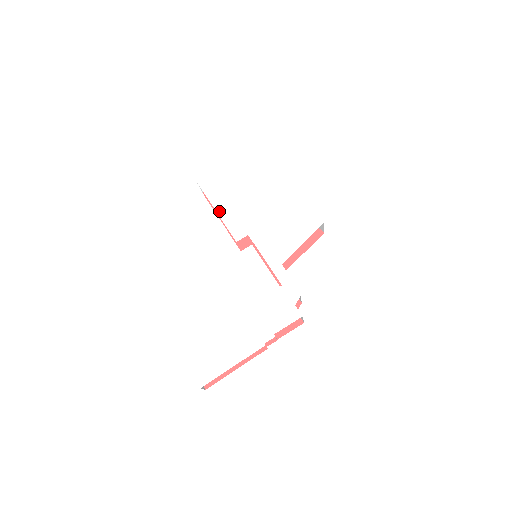
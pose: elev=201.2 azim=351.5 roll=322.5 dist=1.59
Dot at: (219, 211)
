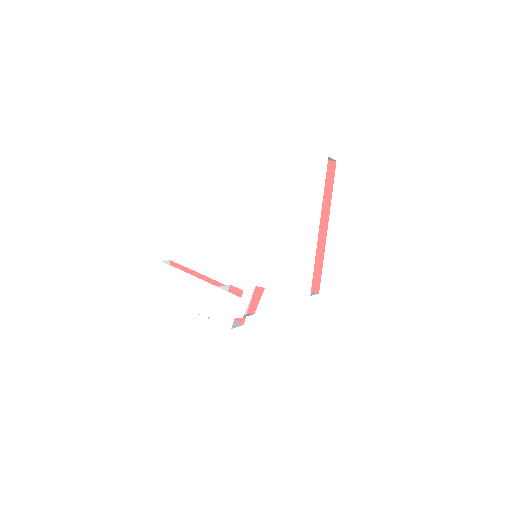
Dot at: (262, 198)
